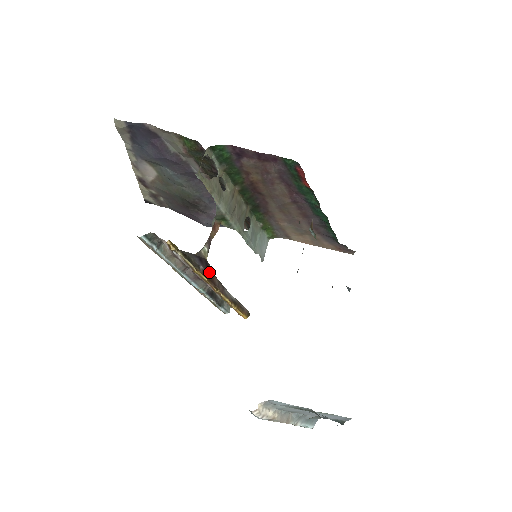
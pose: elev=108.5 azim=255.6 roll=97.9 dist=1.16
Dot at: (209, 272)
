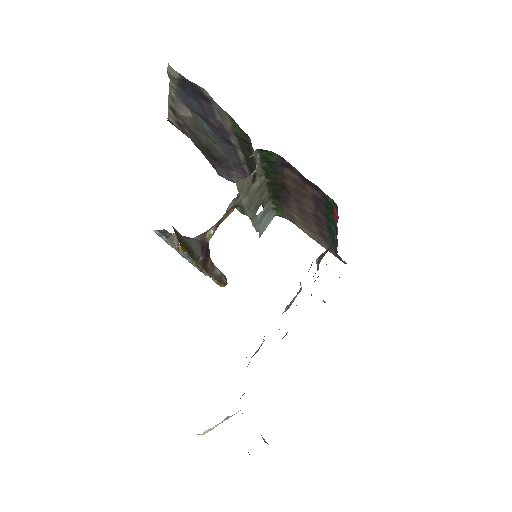
Dot at: (206, 258)
